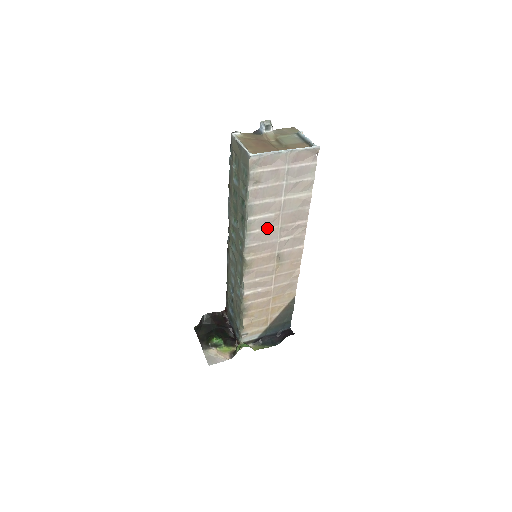
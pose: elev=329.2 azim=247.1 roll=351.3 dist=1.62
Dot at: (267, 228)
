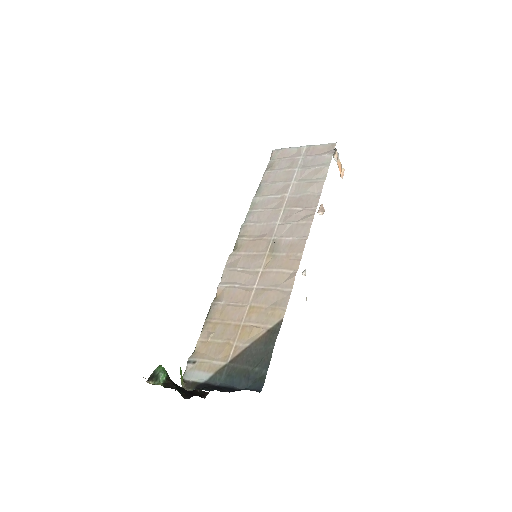
Dot at: (270, 210)
